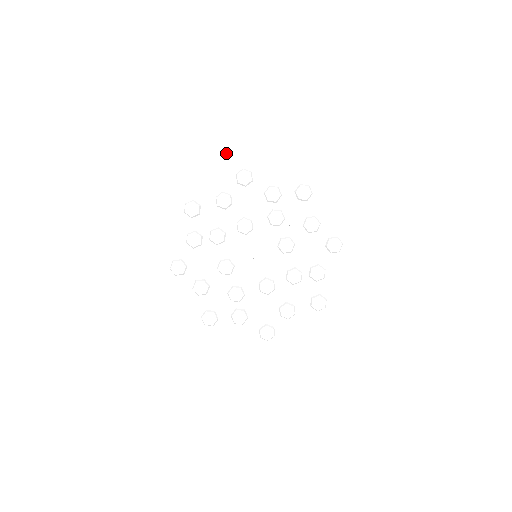
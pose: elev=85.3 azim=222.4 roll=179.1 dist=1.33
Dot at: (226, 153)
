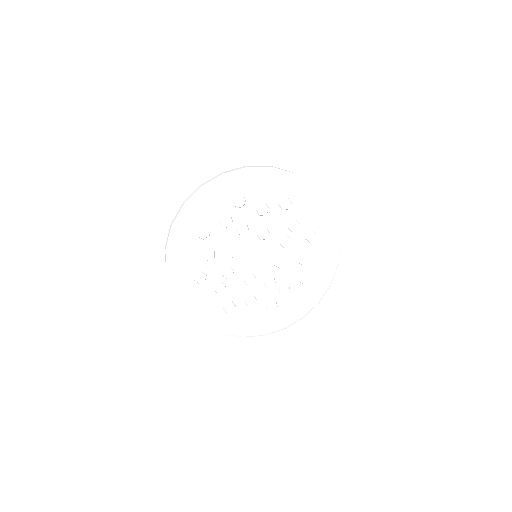
Dot at: (286, 181)
